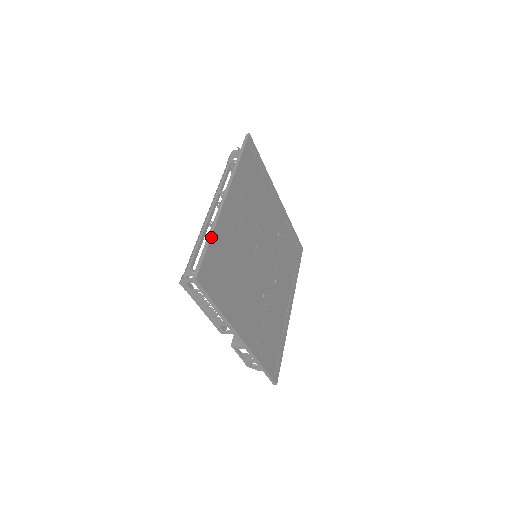
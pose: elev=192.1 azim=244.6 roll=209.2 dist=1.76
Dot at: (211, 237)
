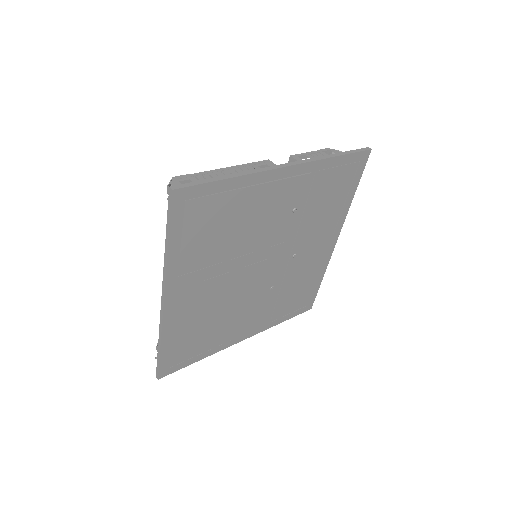
Dot at: (160, 347)
